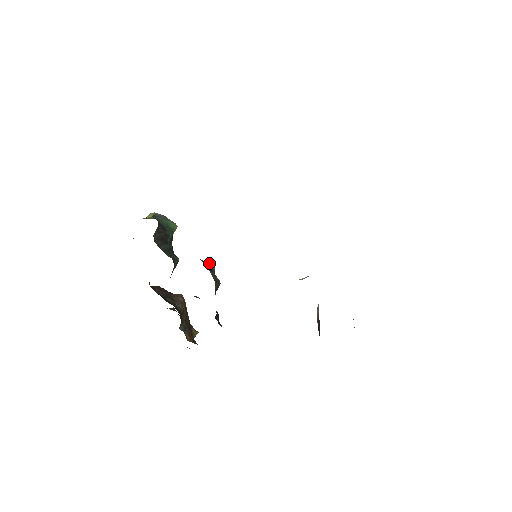
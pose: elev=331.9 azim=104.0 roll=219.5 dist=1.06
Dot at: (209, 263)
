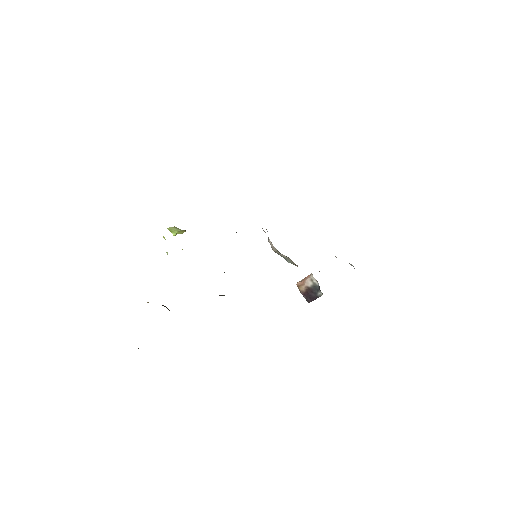
Dot at: occluded
